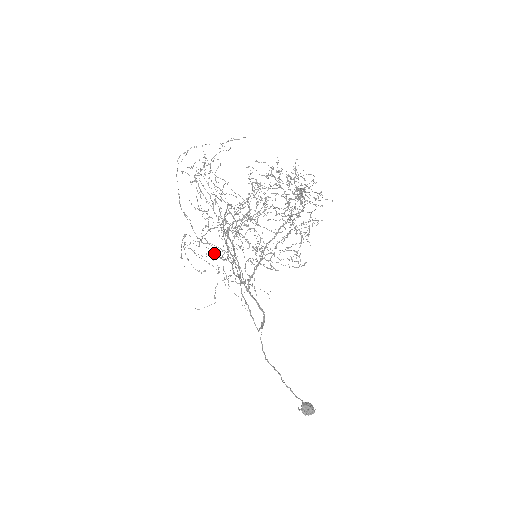
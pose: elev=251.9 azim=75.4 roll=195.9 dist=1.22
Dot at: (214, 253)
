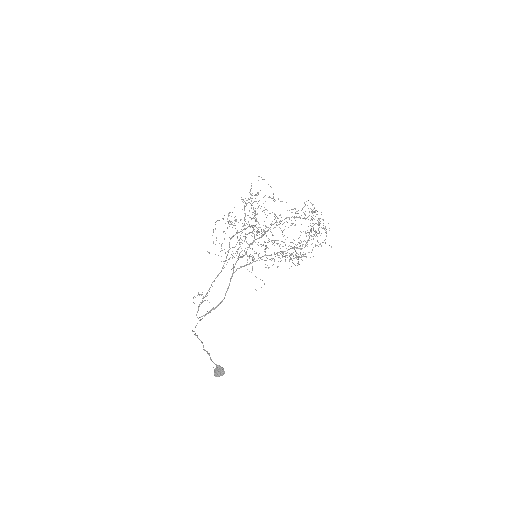
Dot at: occluded
